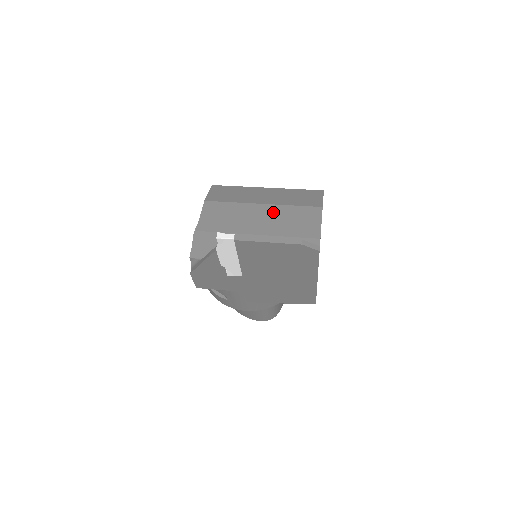
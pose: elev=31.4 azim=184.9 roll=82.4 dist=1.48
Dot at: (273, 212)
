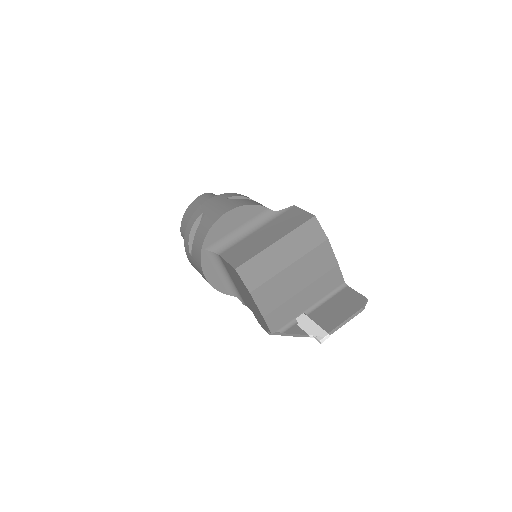
Dot at: (301, 267)
